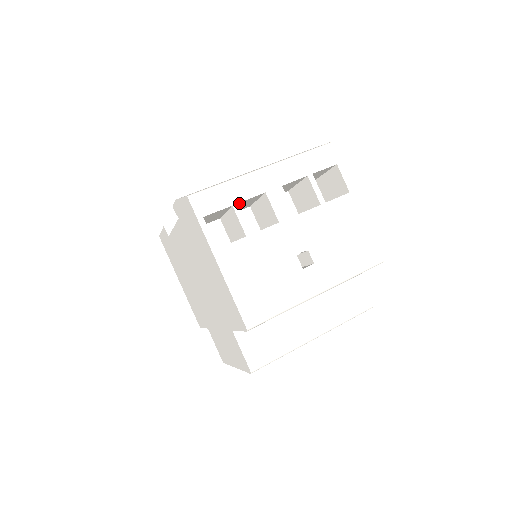
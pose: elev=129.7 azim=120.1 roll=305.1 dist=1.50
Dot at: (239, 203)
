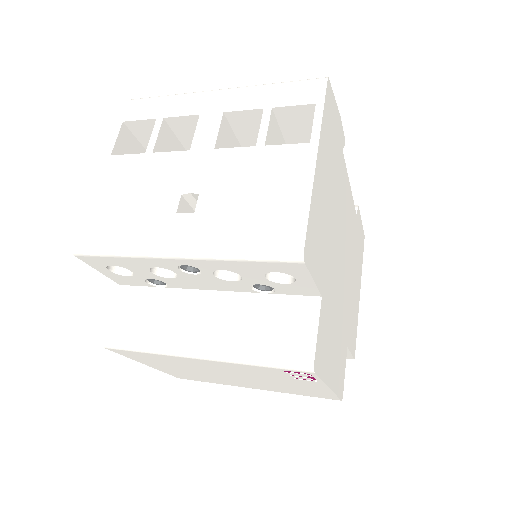
Dot at: (170, 121)
